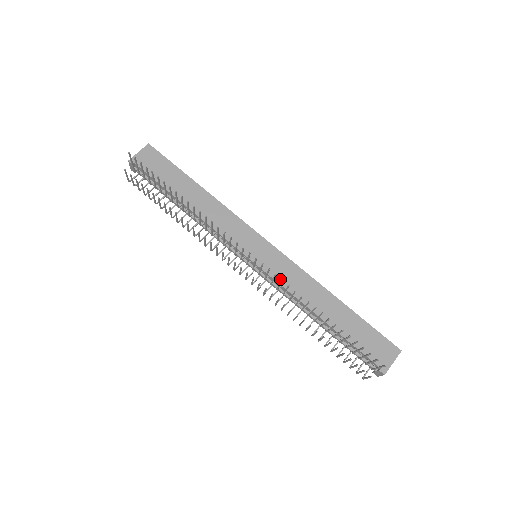
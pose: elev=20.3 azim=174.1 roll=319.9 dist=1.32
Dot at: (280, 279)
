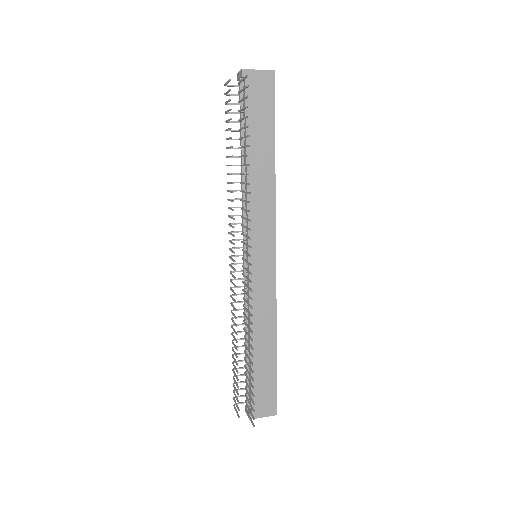
Dot at: (254, 293)
